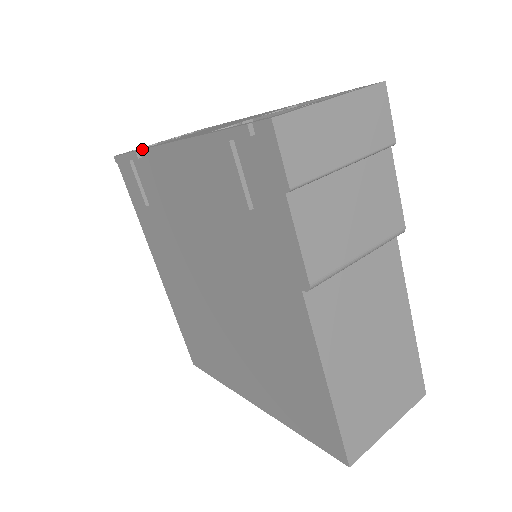
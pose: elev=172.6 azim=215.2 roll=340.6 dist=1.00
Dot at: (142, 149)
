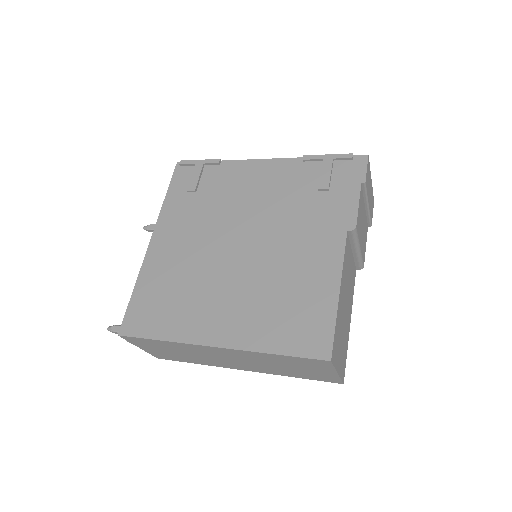
Dot at: (226, 160)
